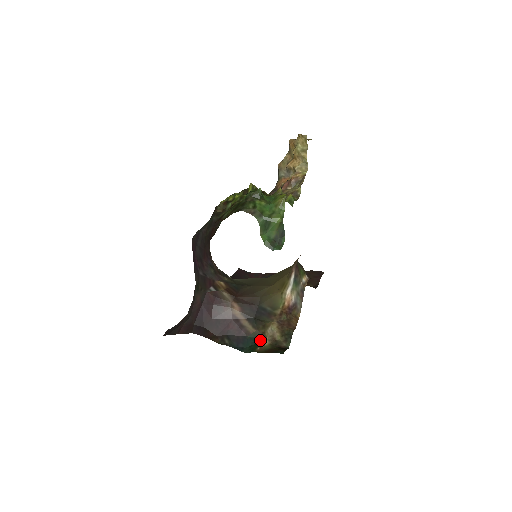
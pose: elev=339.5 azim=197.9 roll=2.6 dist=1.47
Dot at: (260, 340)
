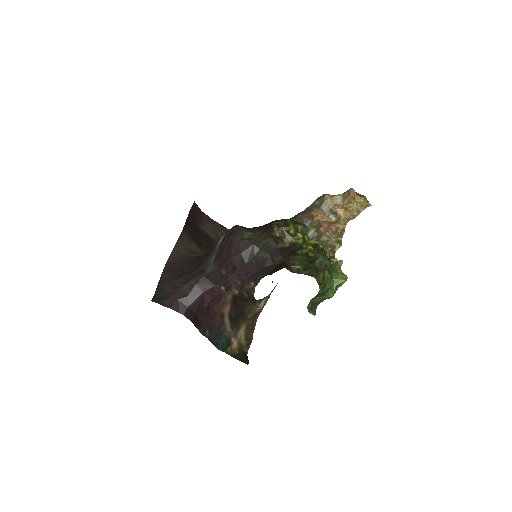
Dot at: (231, 340)
